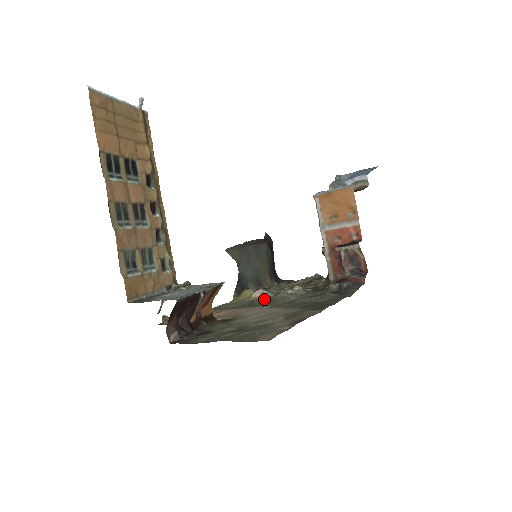
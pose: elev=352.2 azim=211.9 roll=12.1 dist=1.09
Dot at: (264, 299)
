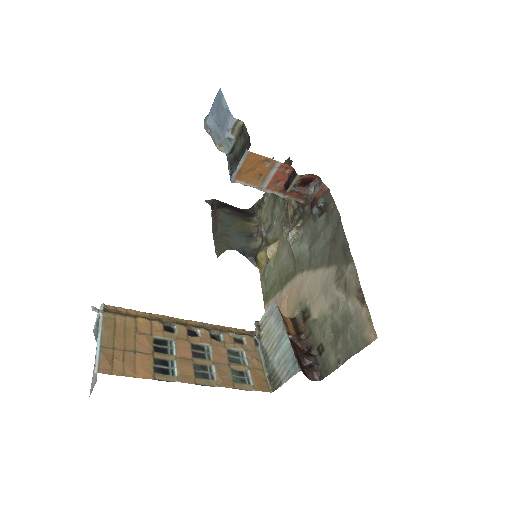
Dot at: (281, 255)
